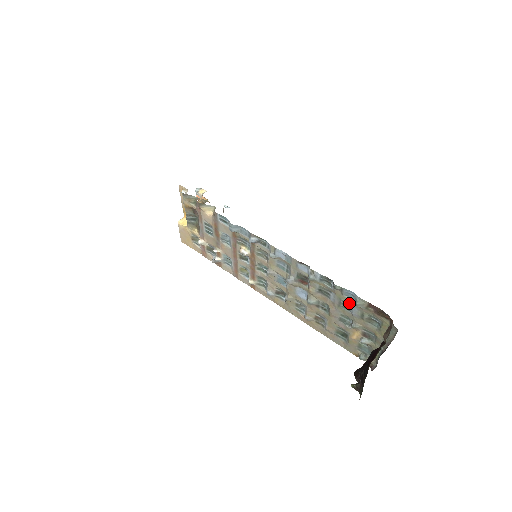
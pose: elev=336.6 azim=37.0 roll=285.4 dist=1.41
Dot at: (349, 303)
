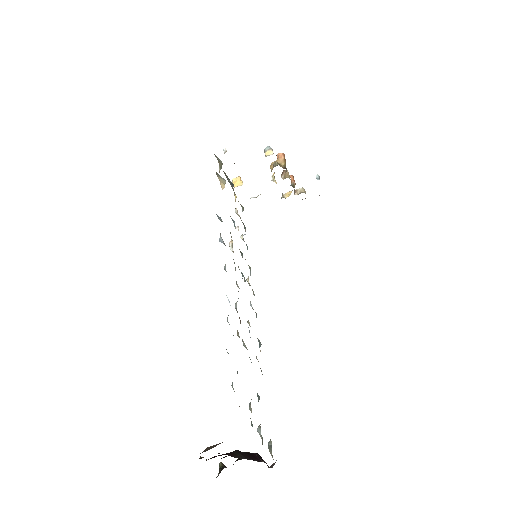
Dot at: occluded
